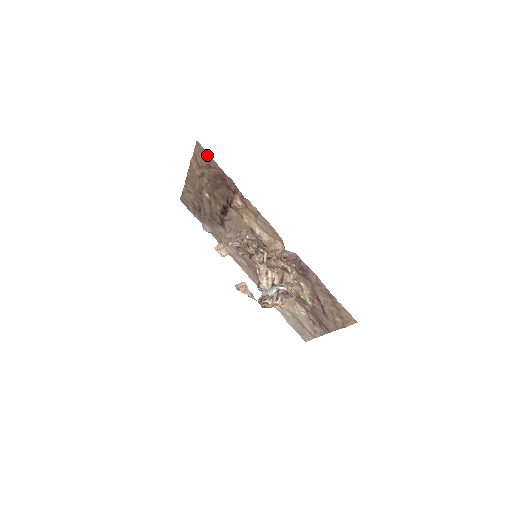
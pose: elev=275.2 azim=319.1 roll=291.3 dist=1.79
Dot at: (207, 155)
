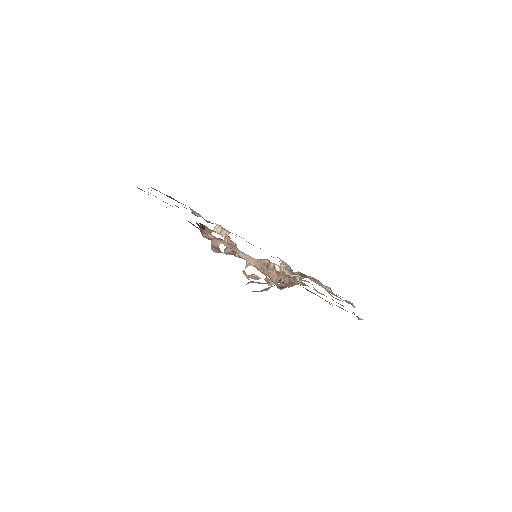
Dot at: occluded
